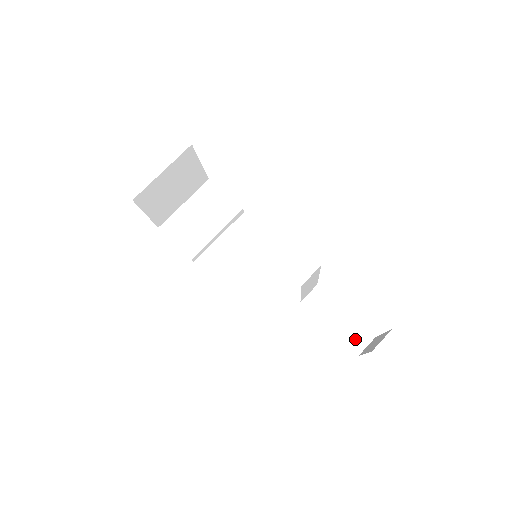
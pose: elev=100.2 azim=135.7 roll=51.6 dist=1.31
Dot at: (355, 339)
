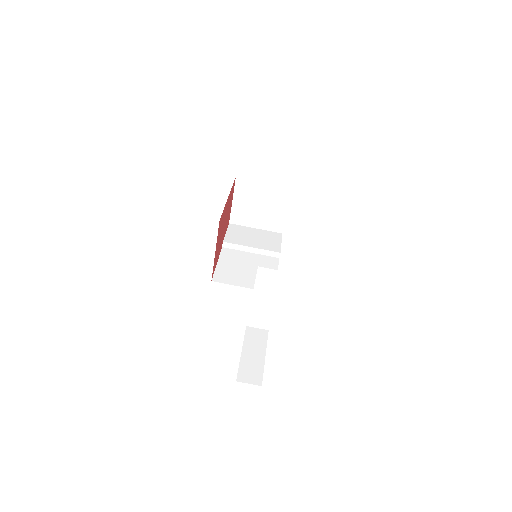
Dot at: (248, 373)
